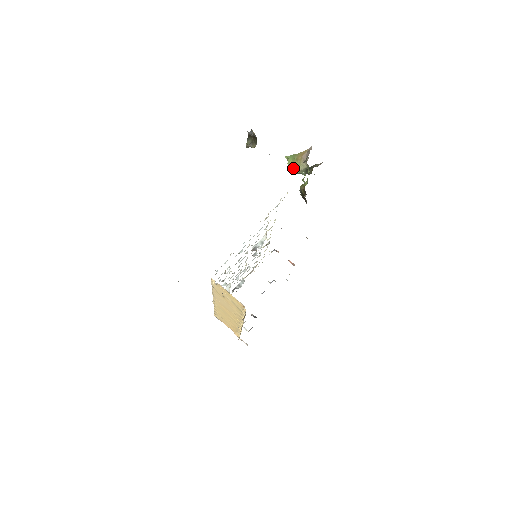
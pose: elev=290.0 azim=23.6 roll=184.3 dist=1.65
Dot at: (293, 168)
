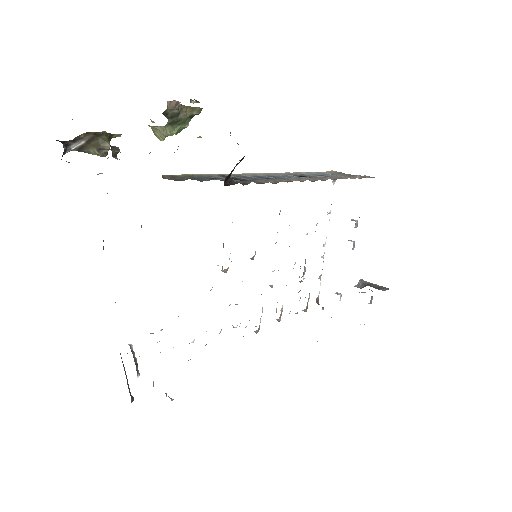
Dot at: occluded
